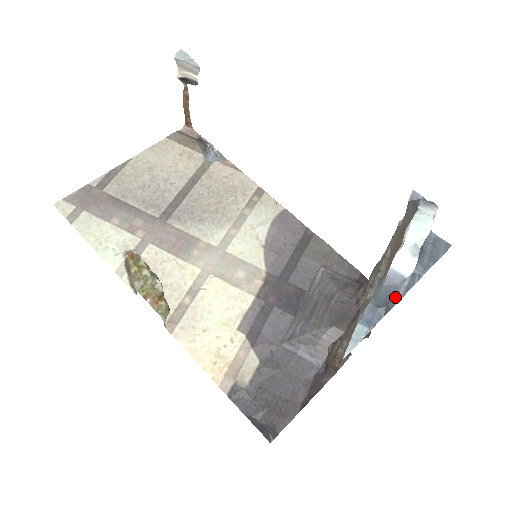
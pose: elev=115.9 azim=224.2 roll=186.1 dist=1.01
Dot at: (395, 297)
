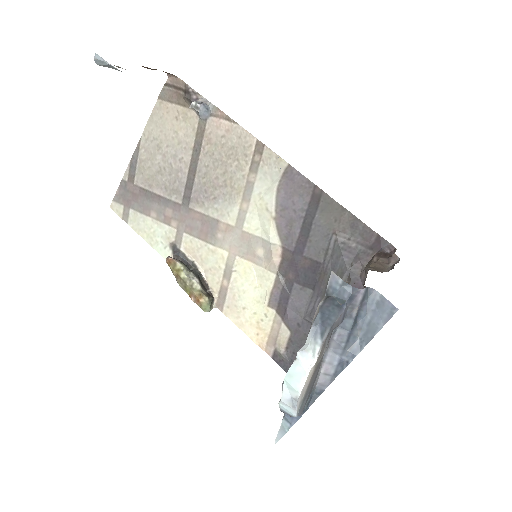
Dot at: (301, 413)
